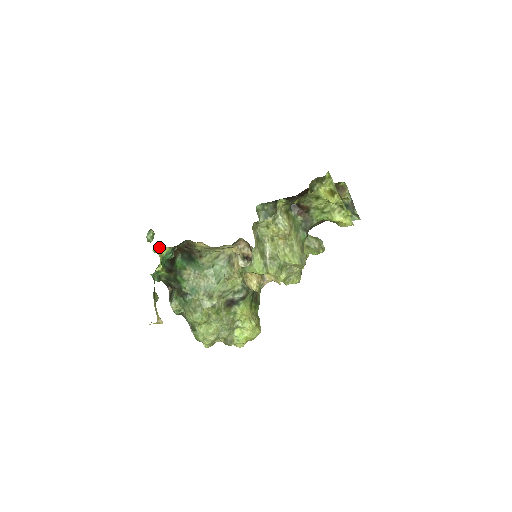
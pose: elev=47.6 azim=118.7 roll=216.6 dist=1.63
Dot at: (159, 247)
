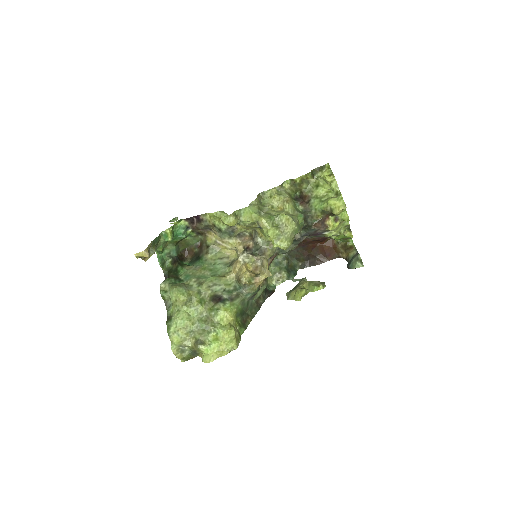
Dot at: (177, 221)
